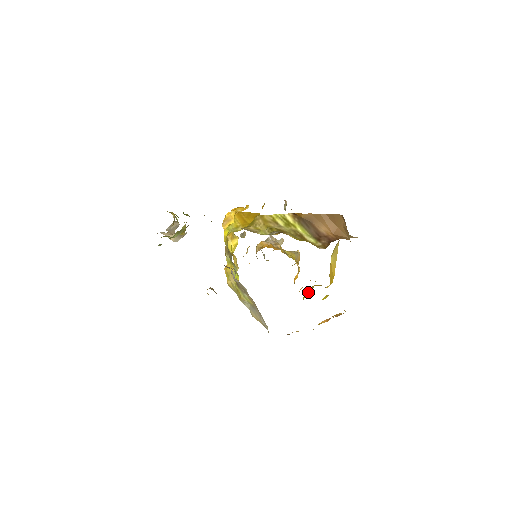
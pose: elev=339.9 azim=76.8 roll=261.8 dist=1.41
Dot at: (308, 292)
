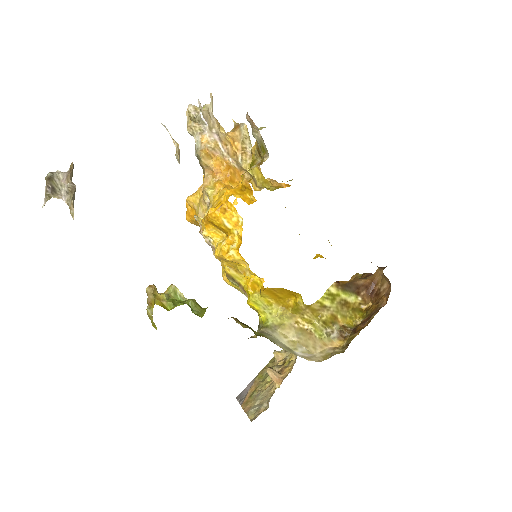
Dot at: occluded
